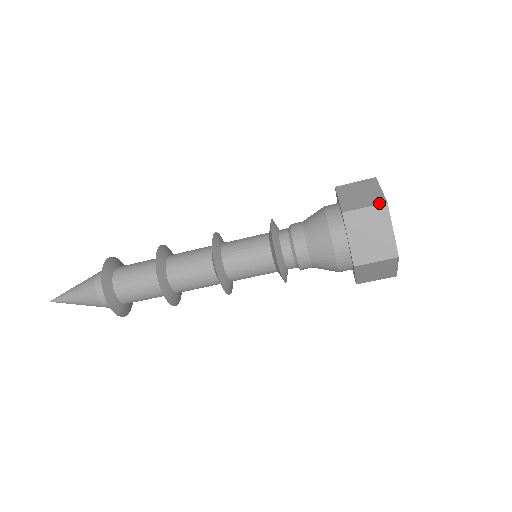
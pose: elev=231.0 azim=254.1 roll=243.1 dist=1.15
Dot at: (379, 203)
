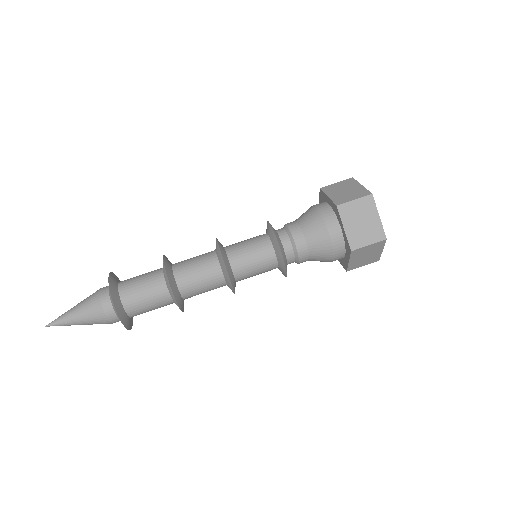
Dot at: (366, 195)
